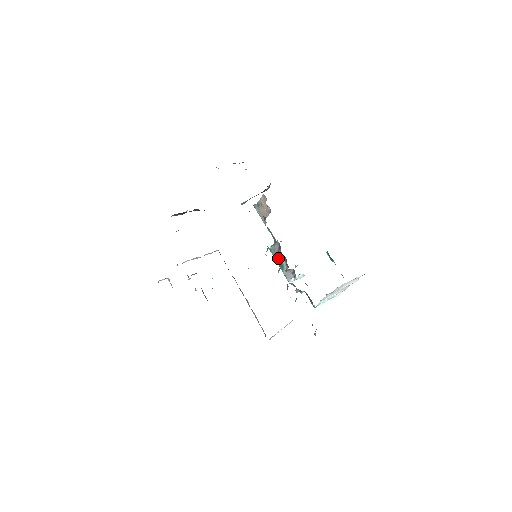
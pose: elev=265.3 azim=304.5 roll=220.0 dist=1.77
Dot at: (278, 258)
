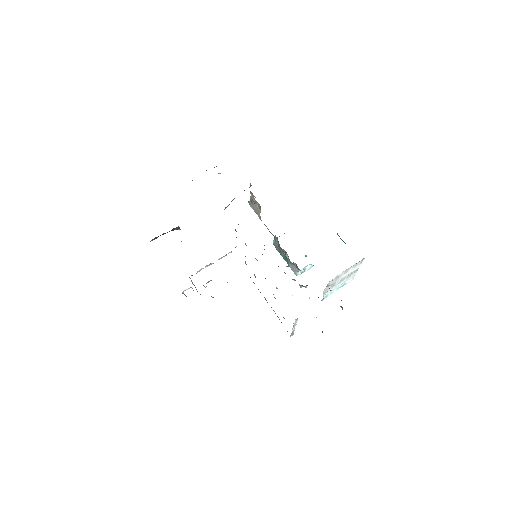
Dot at: (282, 252)
